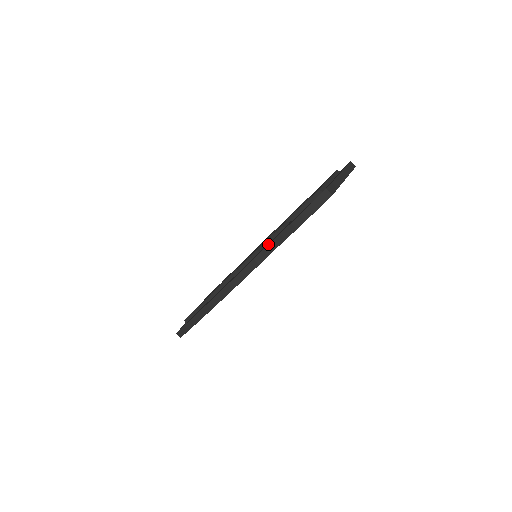
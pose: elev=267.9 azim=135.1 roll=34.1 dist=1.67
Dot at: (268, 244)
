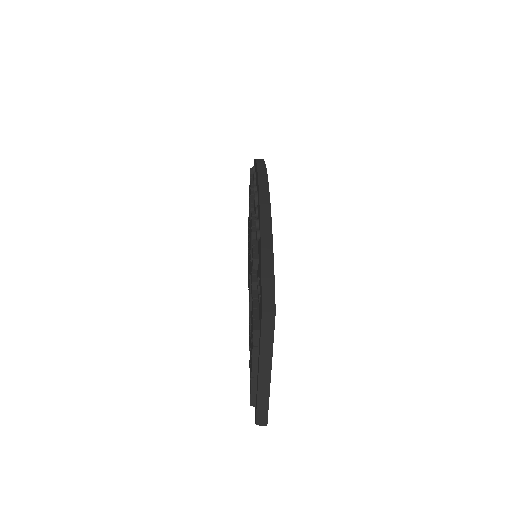
Dot at: occluded
